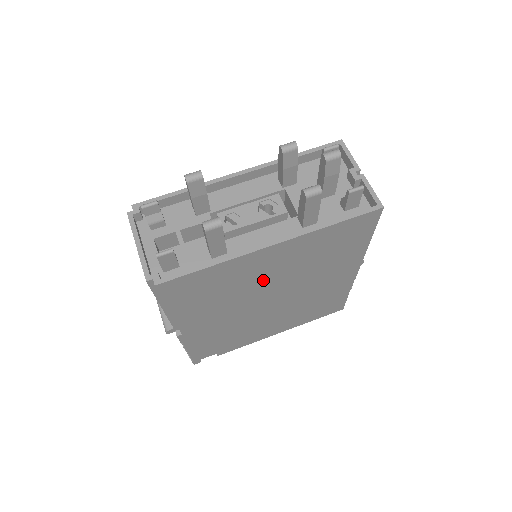
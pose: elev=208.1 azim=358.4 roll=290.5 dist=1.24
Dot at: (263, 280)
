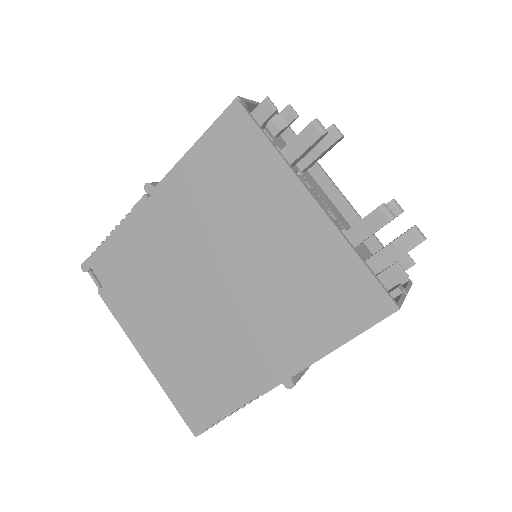
Dot at: (253, 238)
